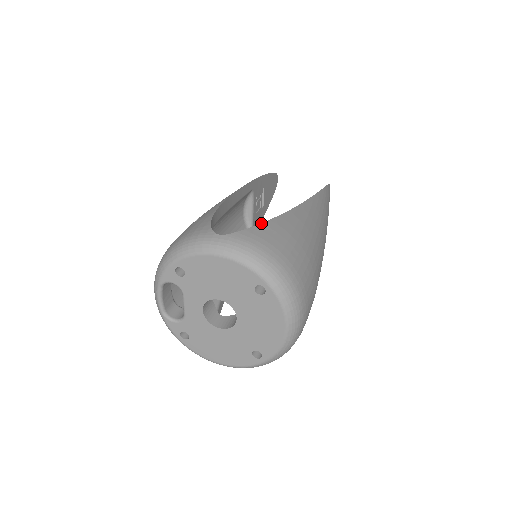
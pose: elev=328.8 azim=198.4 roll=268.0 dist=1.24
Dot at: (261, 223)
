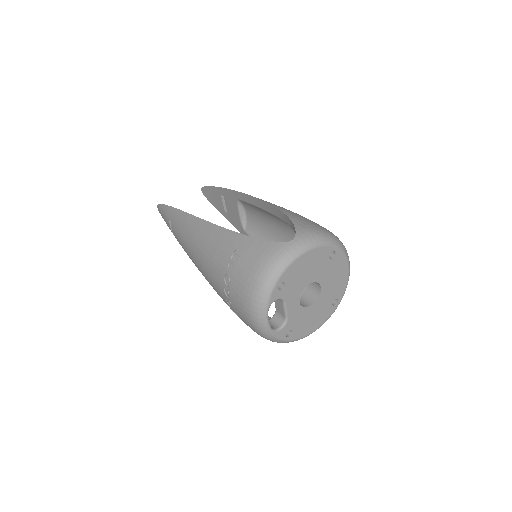
Dot at: (290, 219)
